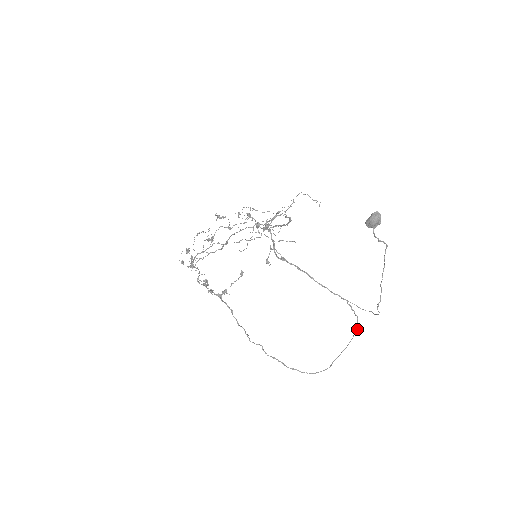
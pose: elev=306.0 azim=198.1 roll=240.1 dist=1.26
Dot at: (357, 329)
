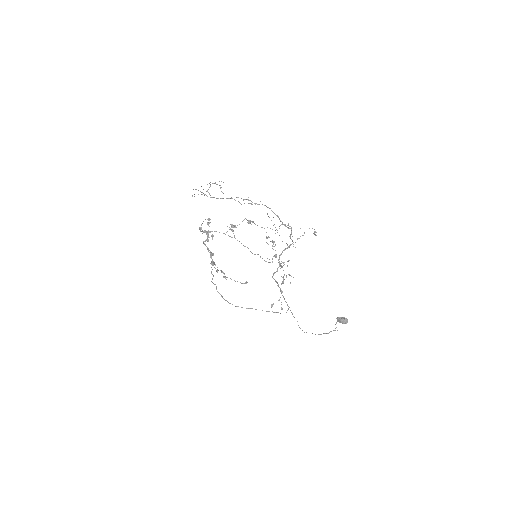
Dot at: occluded
